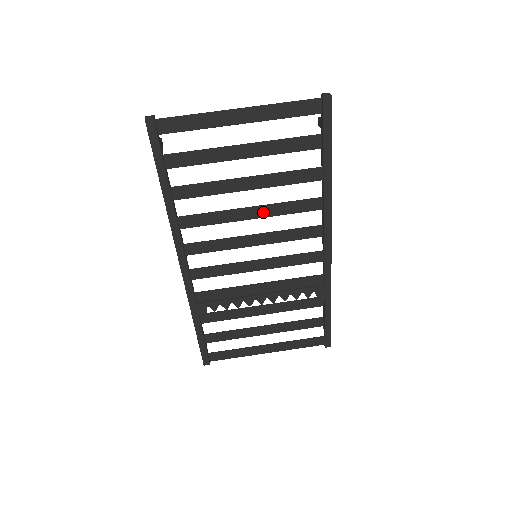
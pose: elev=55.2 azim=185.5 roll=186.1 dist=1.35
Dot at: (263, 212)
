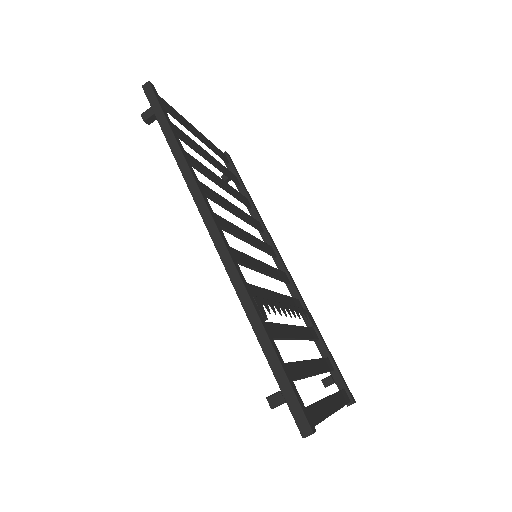
Dot at: (239, 212)
